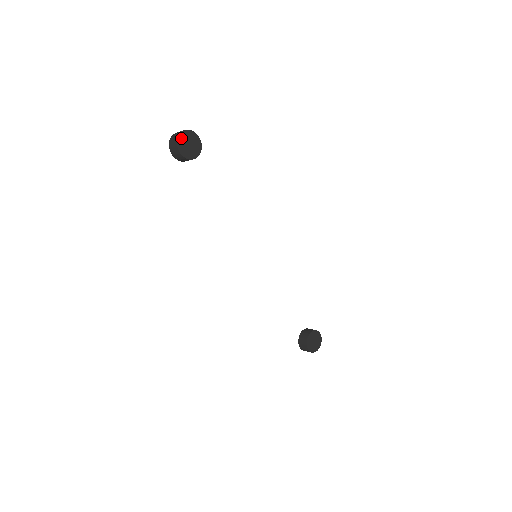
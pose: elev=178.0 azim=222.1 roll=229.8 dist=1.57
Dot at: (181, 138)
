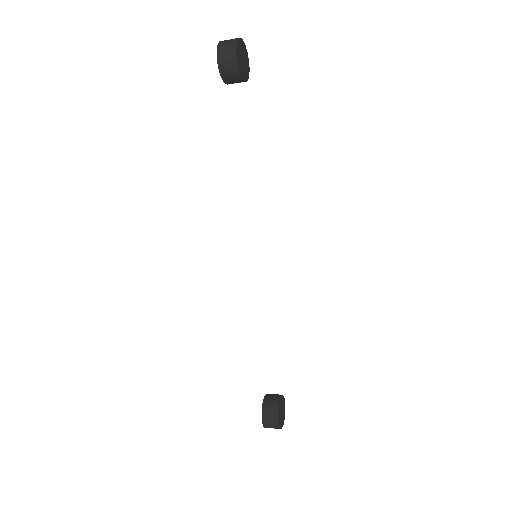
Dot at: (239, 44)
